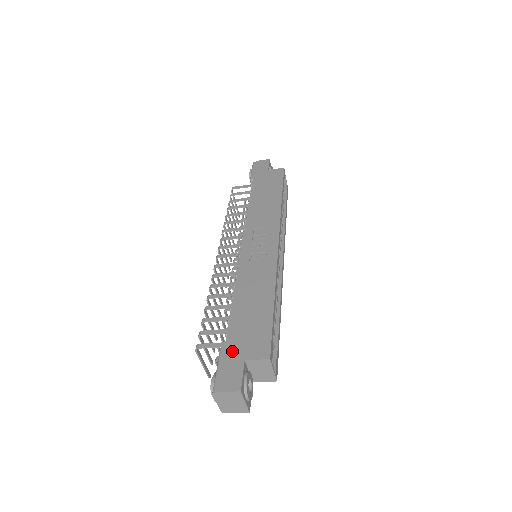
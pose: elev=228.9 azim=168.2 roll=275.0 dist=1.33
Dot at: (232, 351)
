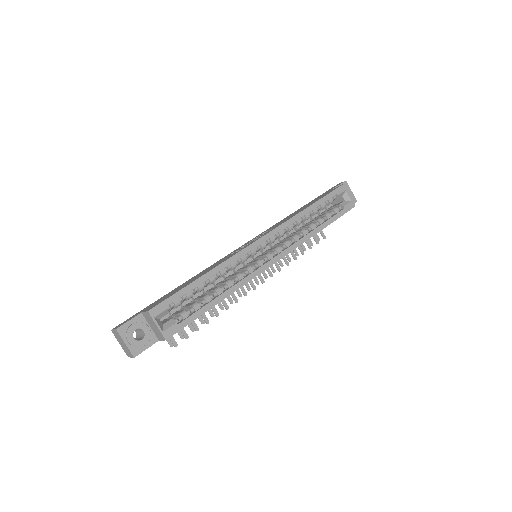
Dot at: (146, 308)
